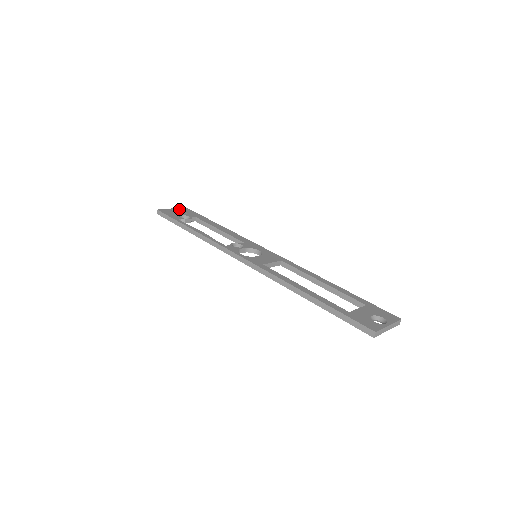
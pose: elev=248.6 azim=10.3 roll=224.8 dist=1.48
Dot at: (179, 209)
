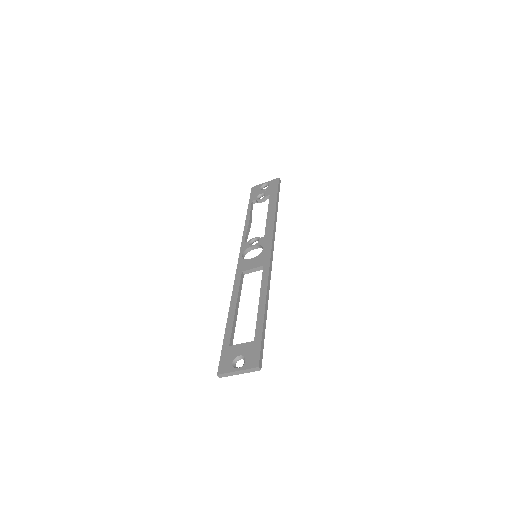
Dot at: (269, 183)
